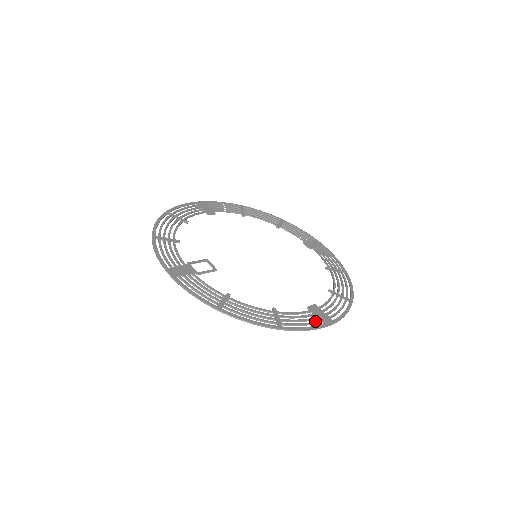
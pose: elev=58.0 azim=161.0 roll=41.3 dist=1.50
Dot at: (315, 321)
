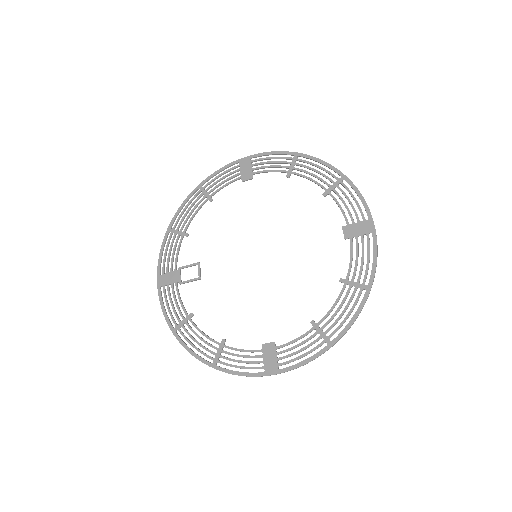
Dot at: occluded
